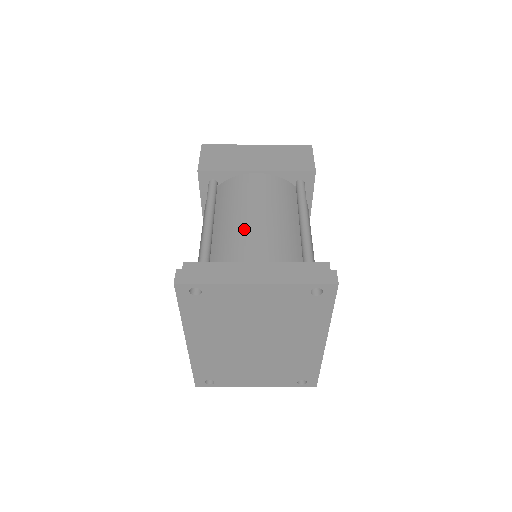
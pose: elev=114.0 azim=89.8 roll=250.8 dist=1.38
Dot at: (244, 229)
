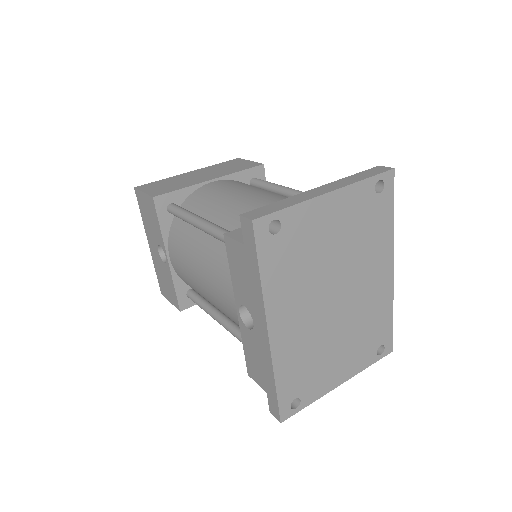
Dot at: (250, 204)
